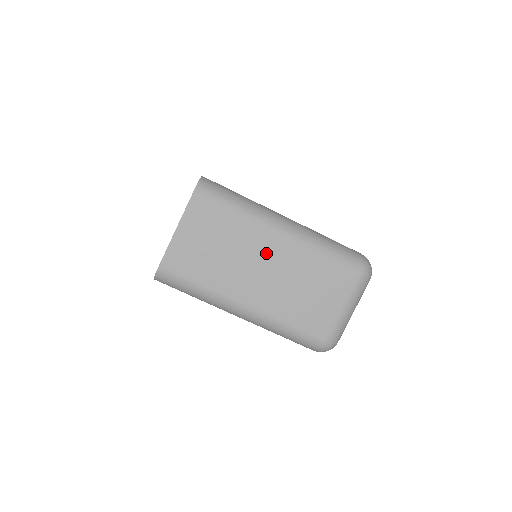
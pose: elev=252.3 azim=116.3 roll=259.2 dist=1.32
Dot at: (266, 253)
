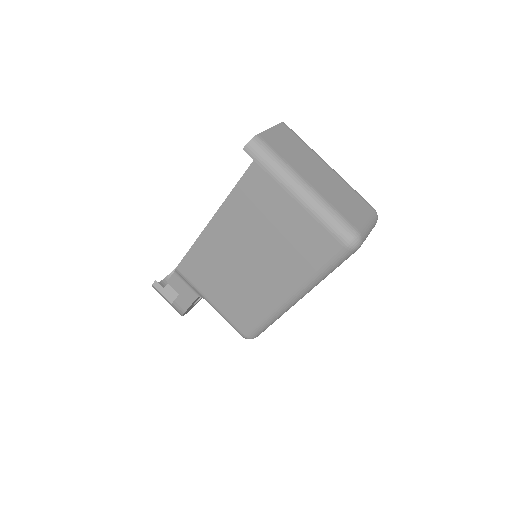
Dot at: (321, 168)
